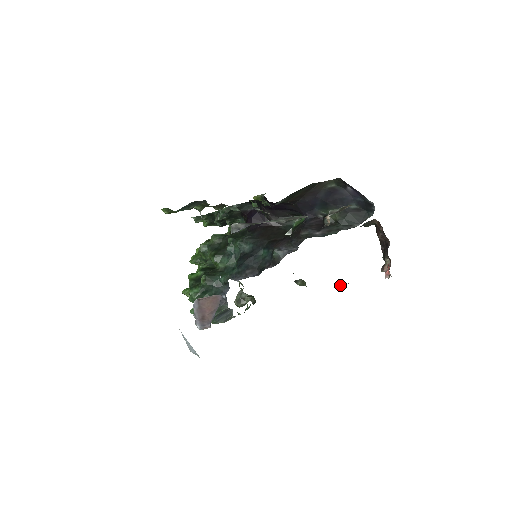
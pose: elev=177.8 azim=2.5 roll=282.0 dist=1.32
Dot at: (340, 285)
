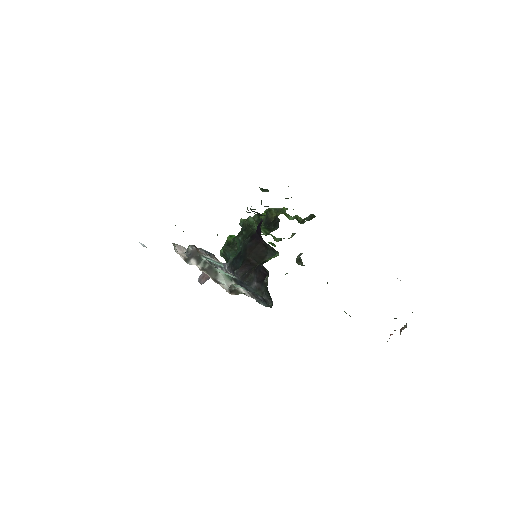
Dot at: occluded
